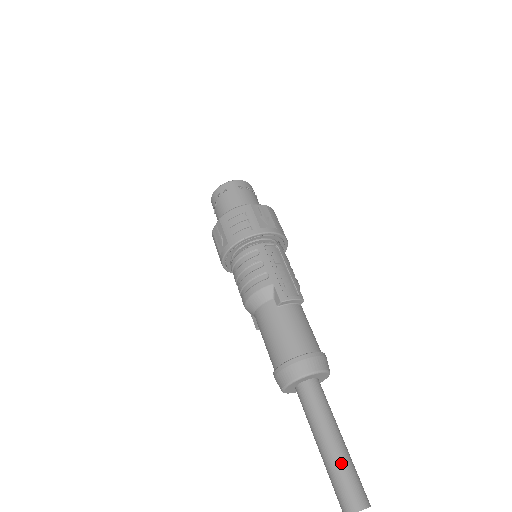
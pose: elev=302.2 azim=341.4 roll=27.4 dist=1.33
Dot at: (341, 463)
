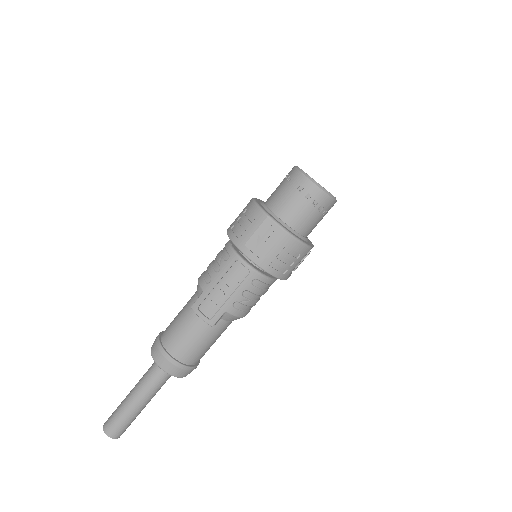
Dot at: (122, 408)
